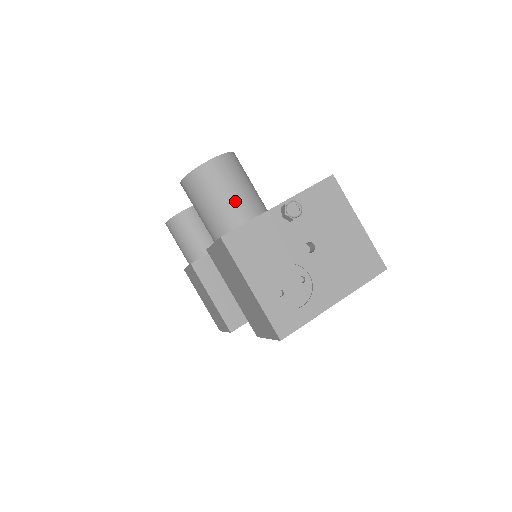
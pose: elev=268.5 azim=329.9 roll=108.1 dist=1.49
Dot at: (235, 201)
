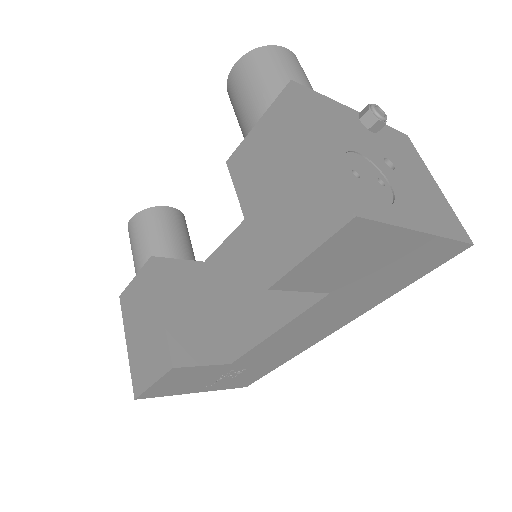
Dot at: occluded
